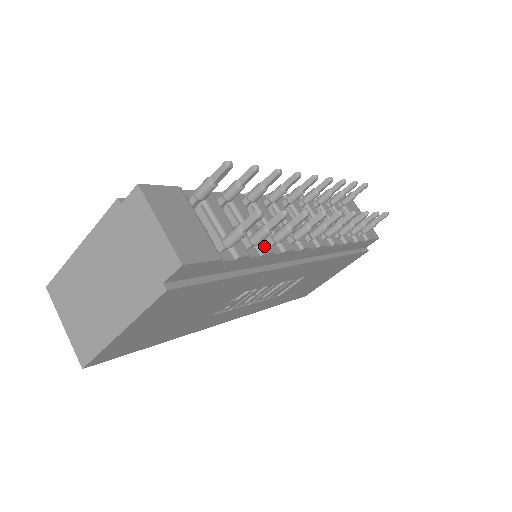
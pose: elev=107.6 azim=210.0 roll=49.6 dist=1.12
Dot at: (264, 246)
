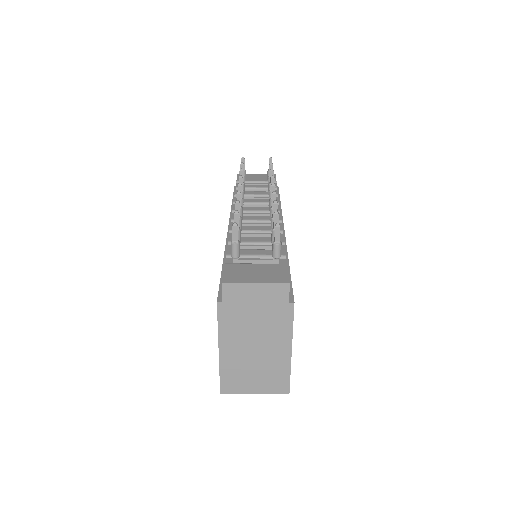
Dot at: occluded
